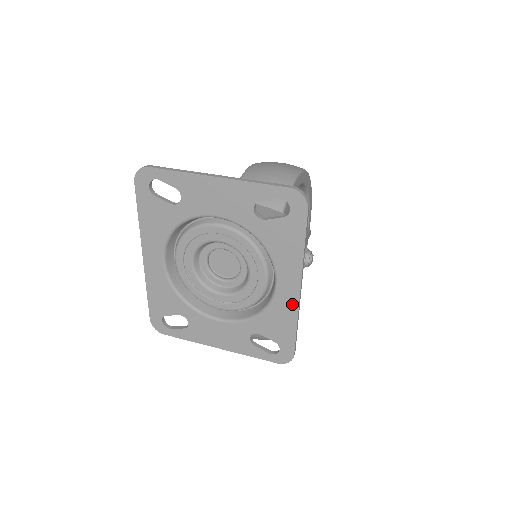
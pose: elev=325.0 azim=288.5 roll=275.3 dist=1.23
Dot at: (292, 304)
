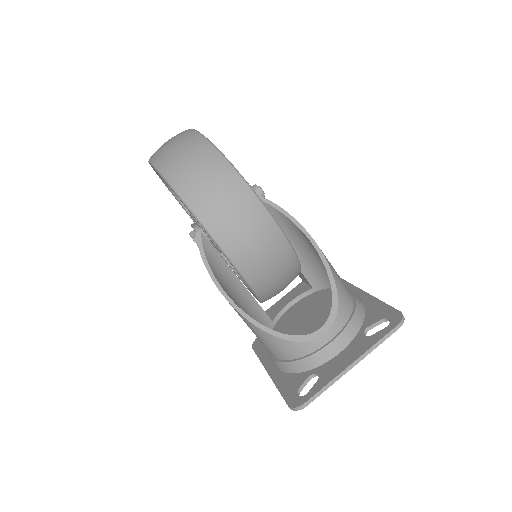
Dot at: occluded
